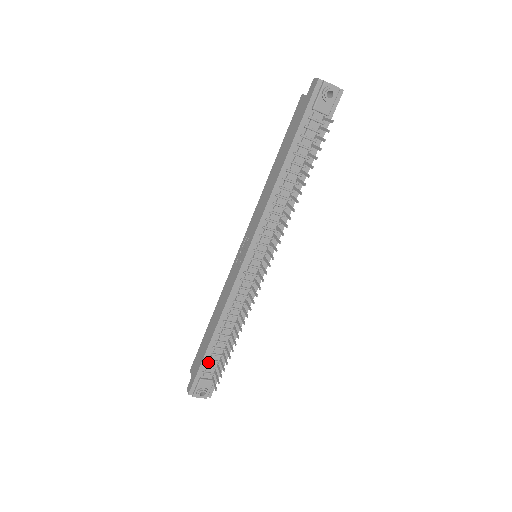
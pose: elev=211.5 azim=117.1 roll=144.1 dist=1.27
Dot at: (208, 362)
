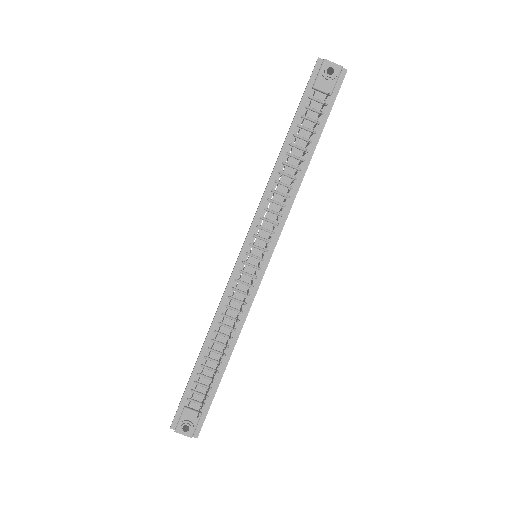
Dot at: (195, 386)
